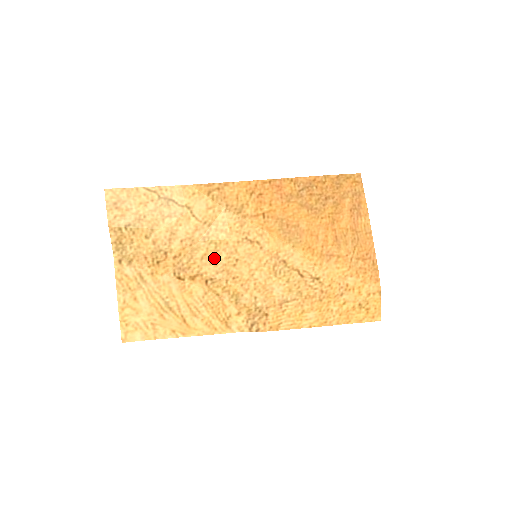
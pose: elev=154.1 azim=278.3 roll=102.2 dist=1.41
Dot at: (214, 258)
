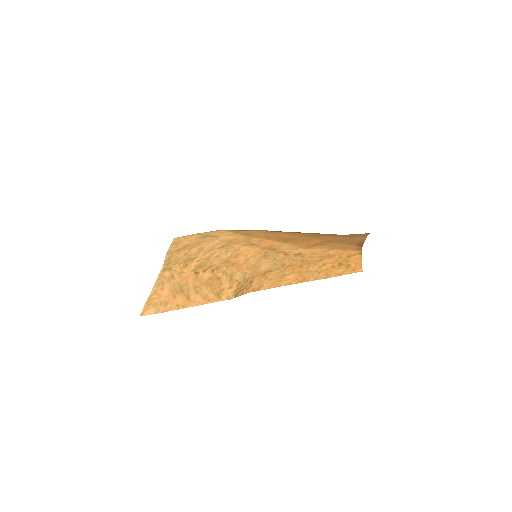
Dot at: (223, 257)
